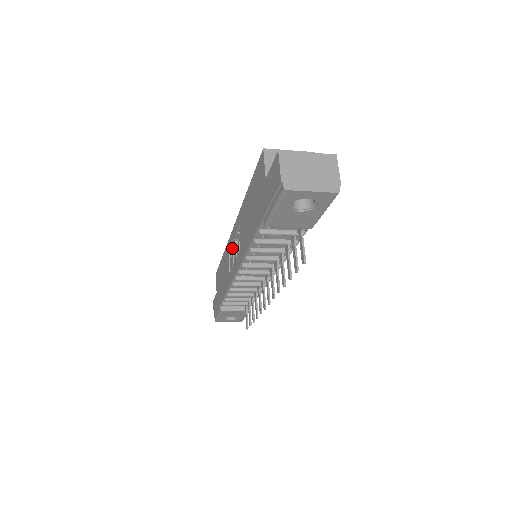
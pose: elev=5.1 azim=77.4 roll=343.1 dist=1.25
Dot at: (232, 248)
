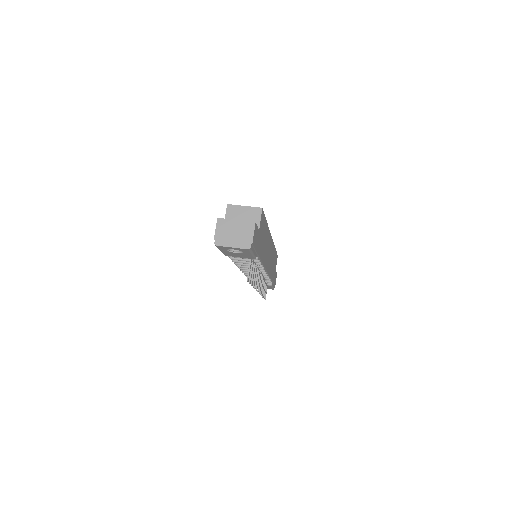
Dot at: occluded
